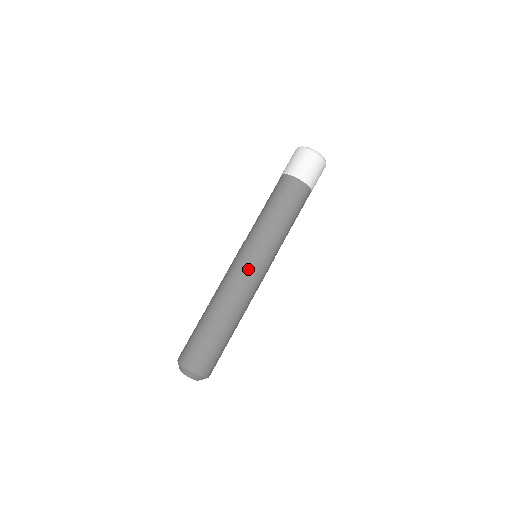
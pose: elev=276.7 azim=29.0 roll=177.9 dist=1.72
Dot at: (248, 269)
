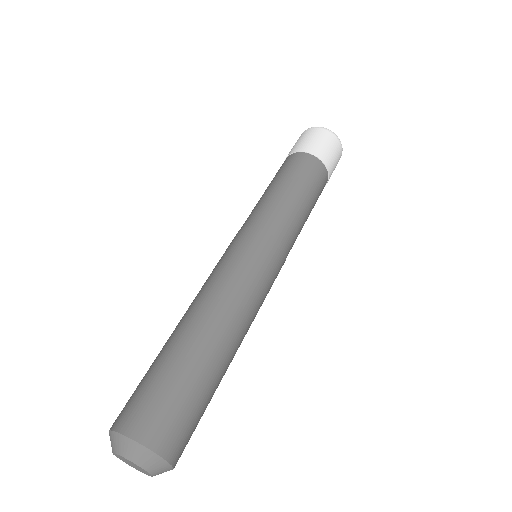
Dot at: (262, 270)
